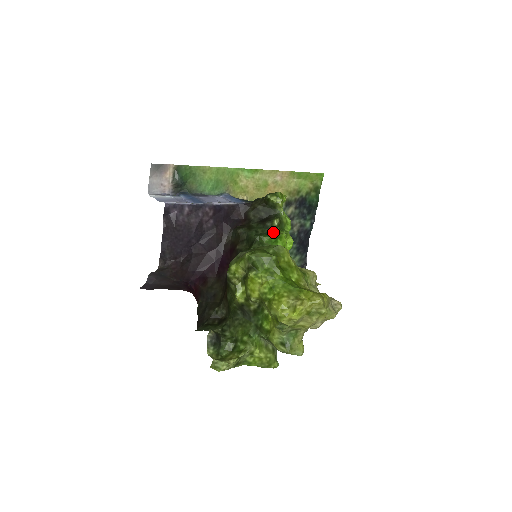
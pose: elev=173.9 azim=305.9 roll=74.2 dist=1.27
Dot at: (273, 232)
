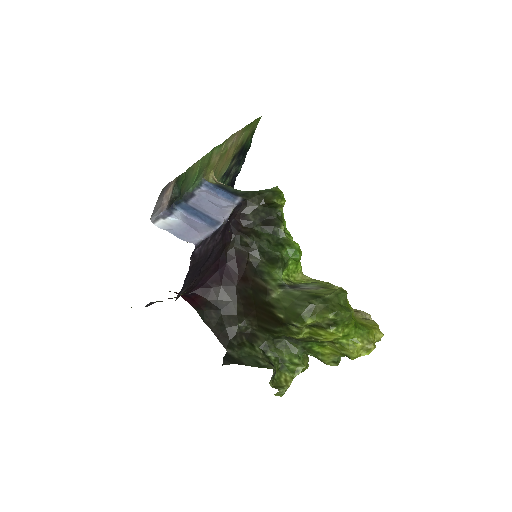
Dot at: (284, 240)
